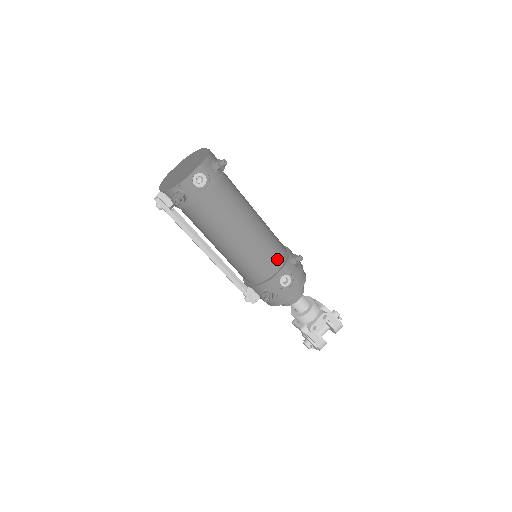
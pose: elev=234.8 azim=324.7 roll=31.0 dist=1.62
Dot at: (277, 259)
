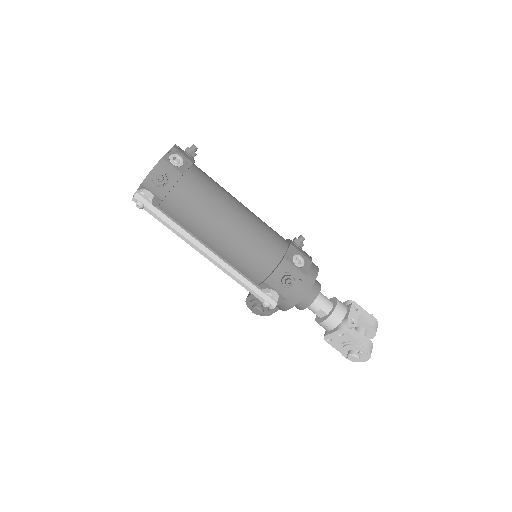
Dot at: (280, 240)
